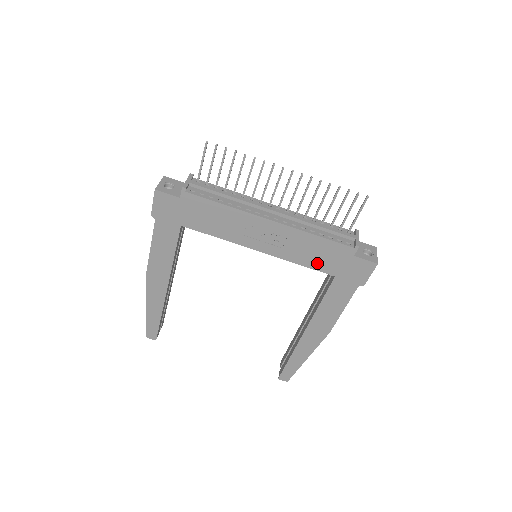
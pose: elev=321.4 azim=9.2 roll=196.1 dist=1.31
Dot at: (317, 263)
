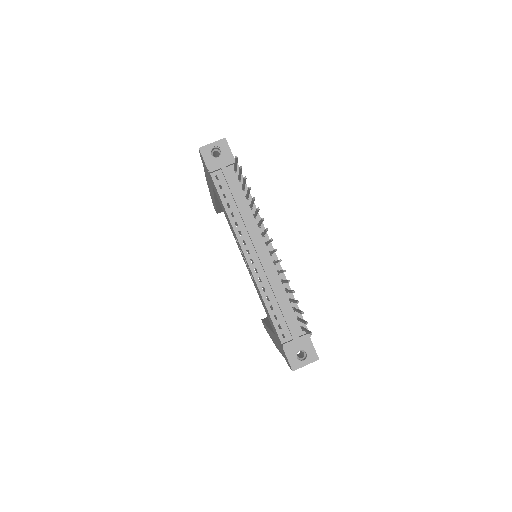
Dot at: occluded
